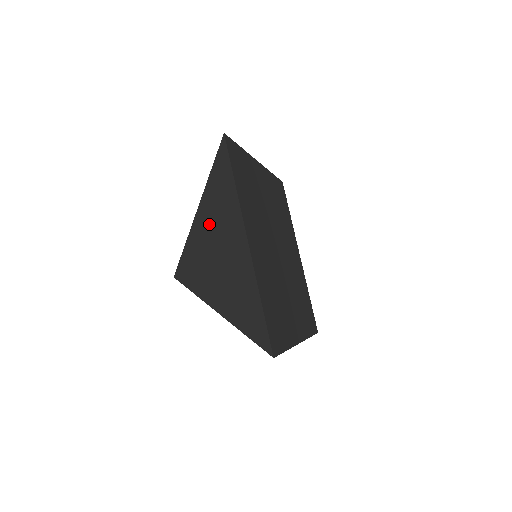
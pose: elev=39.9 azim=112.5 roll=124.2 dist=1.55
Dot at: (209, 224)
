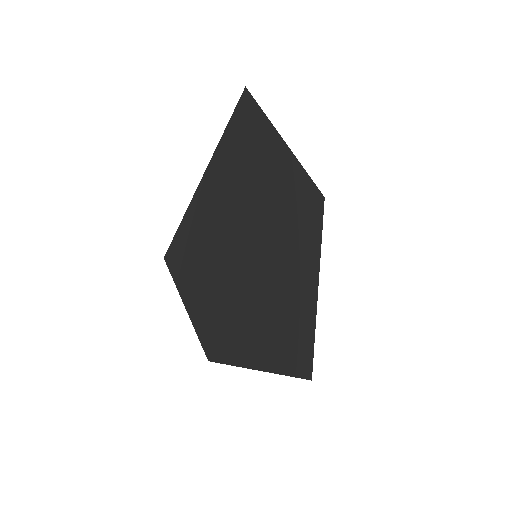
Dot at: (205, 194)
